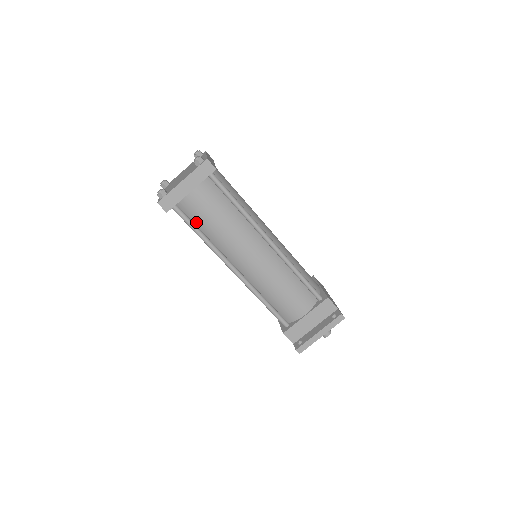
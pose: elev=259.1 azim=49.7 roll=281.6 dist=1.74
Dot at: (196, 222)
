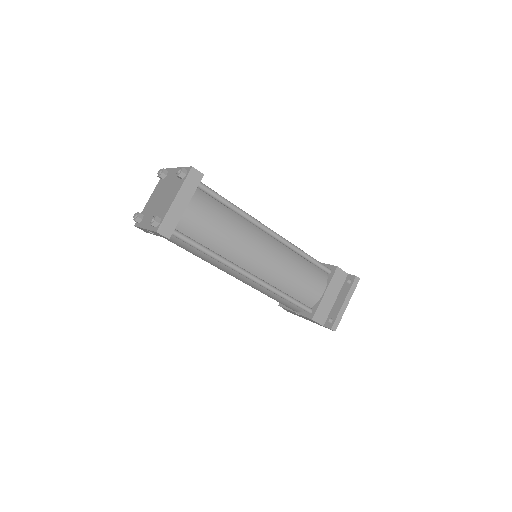
Dot at: (198, 240)
